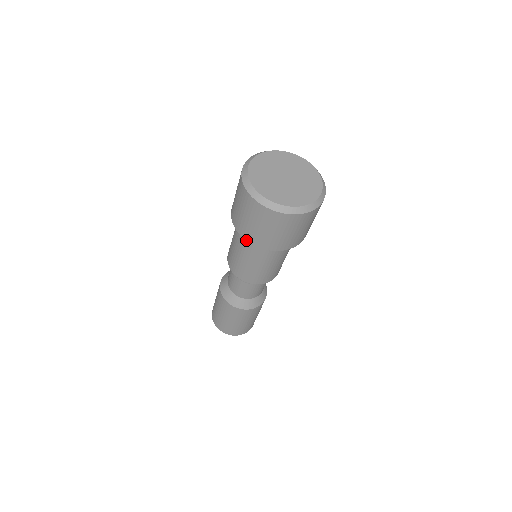
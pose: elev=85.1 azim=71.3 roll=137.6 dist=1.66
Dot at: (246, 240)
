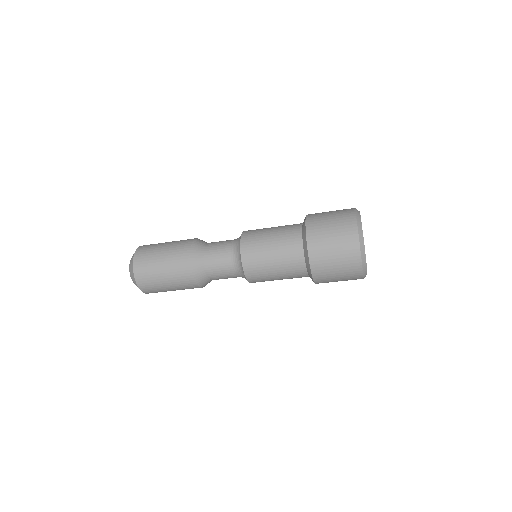
Dot at: (308, 251)
